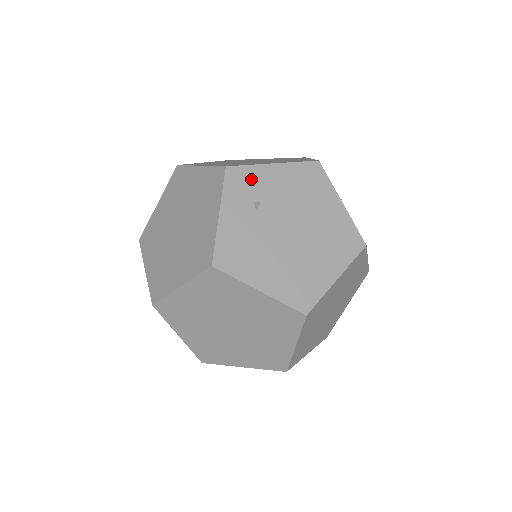
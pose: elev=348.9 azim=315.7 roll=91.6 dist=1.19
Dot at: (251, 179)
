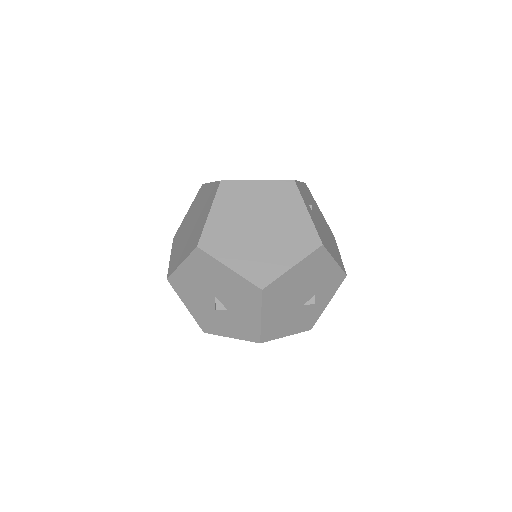
Dot at: (302, 190)
